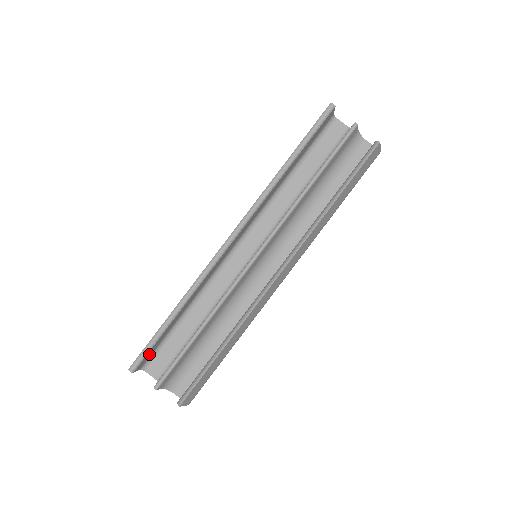
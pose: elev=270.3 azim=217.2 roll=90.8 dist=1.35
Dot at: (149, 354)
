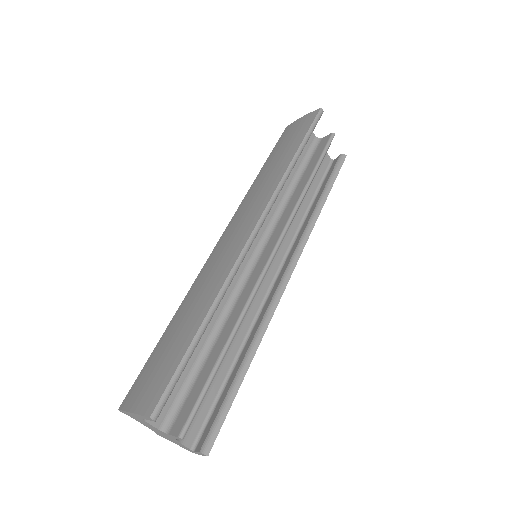
Dot at: occluded
